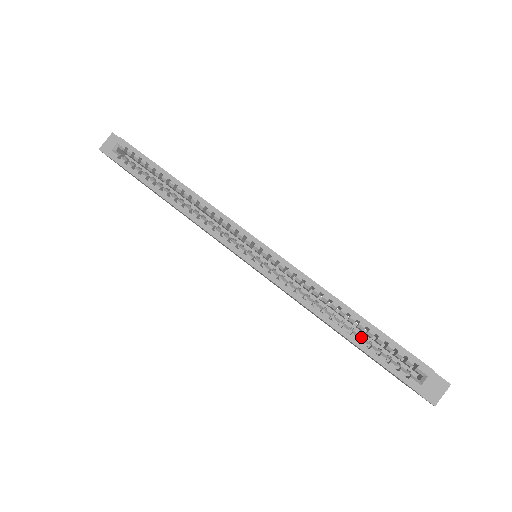
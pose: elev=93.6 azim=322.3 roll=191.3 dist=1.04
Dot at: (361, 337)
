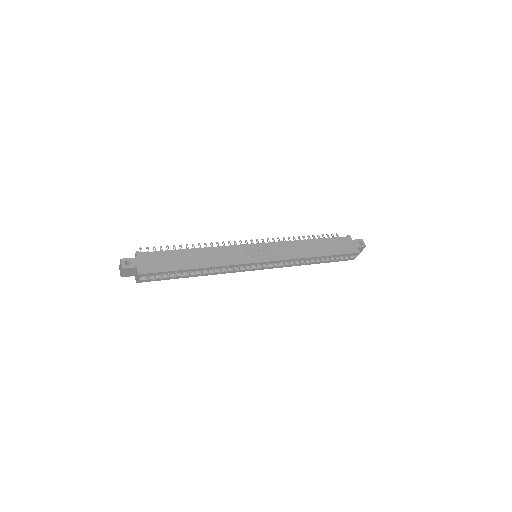
Dot at: (324, 258)
